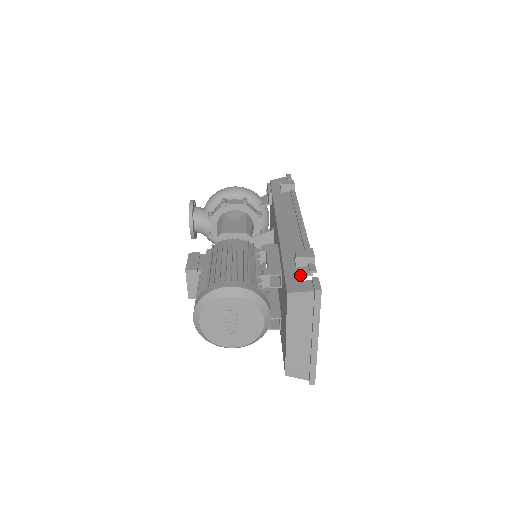
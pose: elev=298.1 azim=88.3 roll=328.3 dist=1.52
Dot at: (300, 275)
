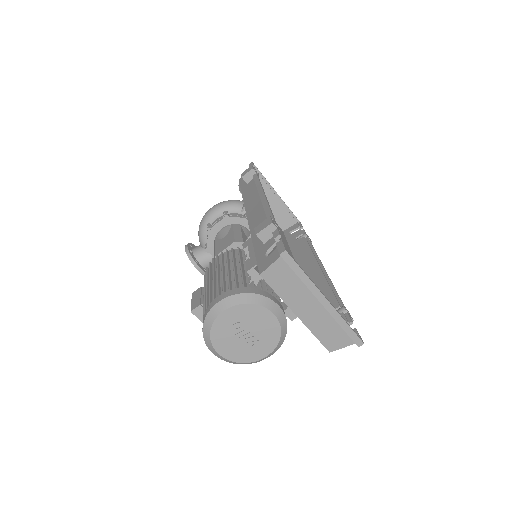
Dot at: (268, 249)
